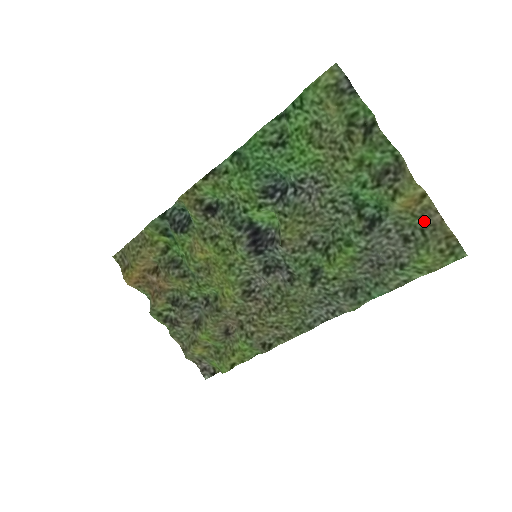
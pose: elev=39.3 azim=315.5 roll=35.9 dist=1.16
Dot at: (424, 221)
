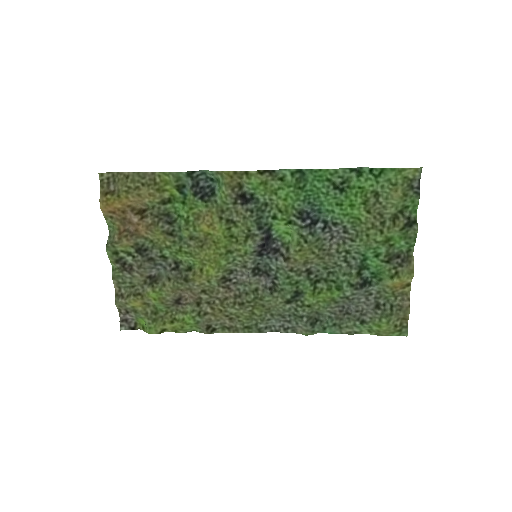
Dot at: (396, 300)
